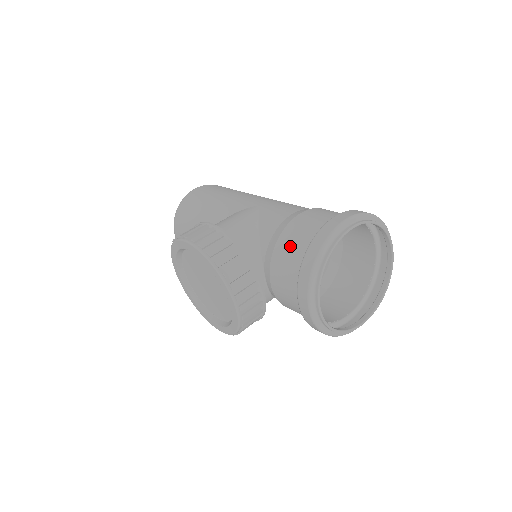
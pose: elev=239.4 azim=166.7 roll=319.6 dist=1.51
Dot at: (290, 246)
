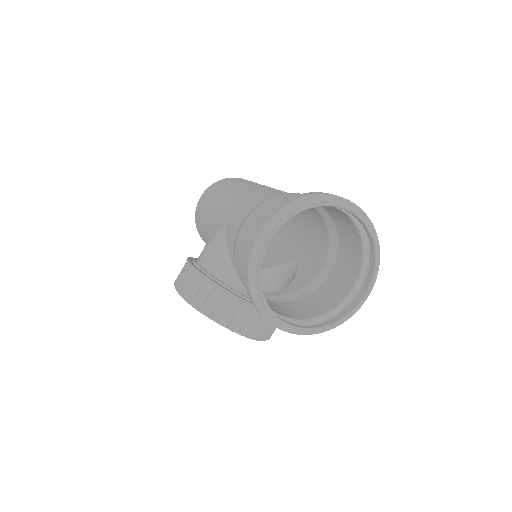
Dot at: (241, 269)
